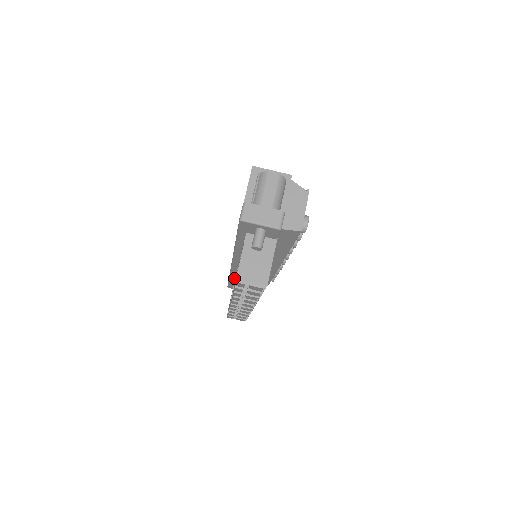
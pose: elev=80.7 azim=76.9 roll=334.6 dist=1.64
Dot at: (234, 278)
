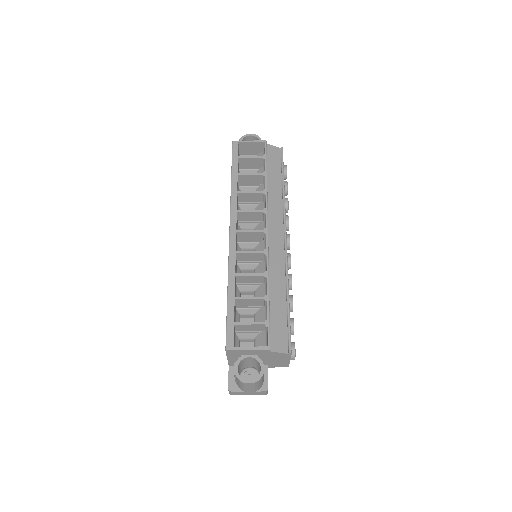
Dot at: occluded
